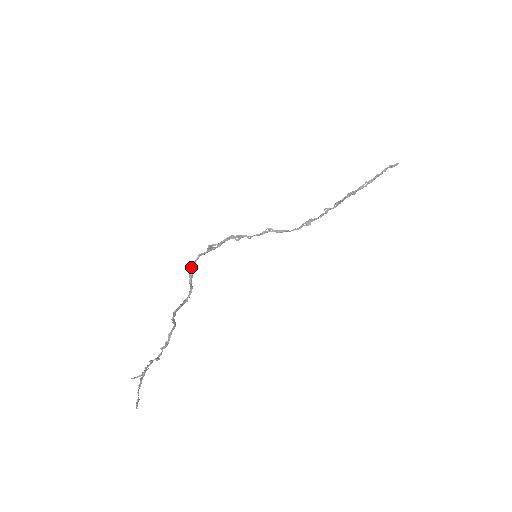
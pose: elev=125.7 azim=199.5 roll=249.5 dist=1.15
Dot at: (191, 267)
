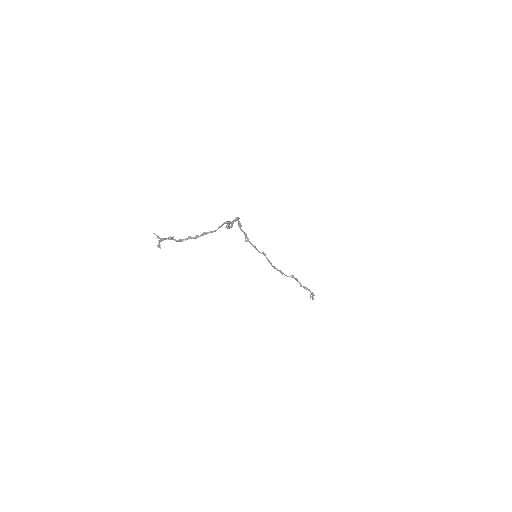
Dot at: occluded
